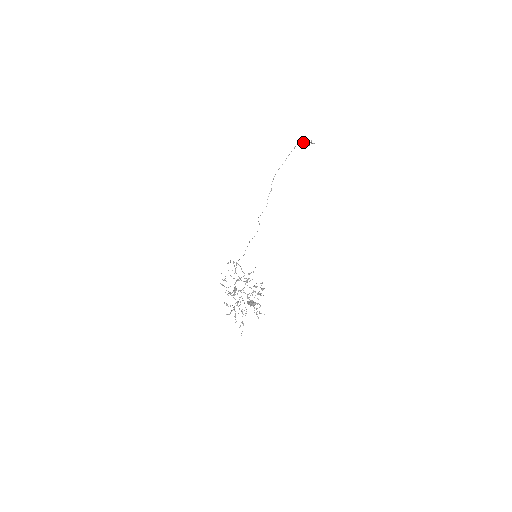
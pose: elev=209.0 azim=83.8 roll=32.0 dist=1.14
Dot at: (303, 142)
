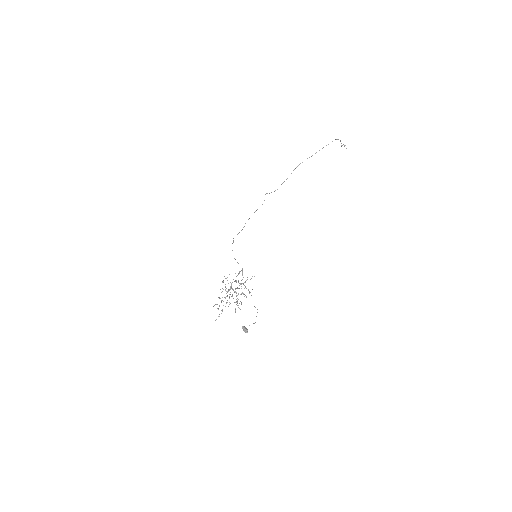
Dot at: (338, 139)
